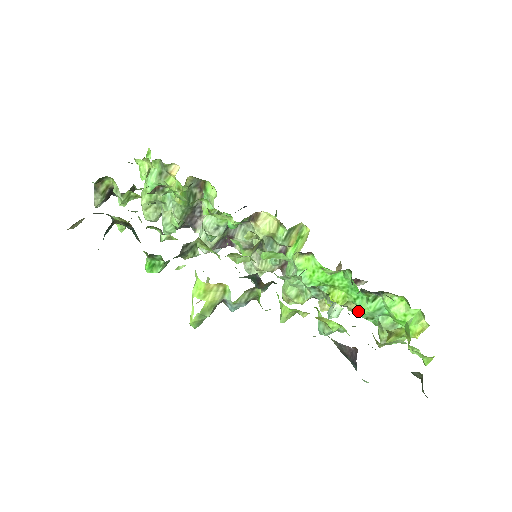
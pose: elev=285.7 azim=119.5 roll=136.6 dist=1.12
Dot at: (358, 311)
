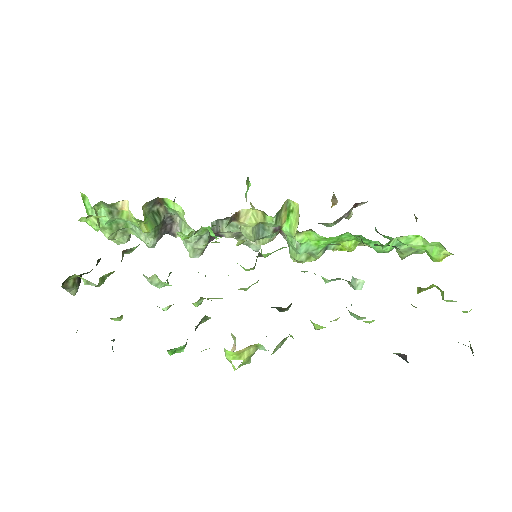
Dot at: occluded
